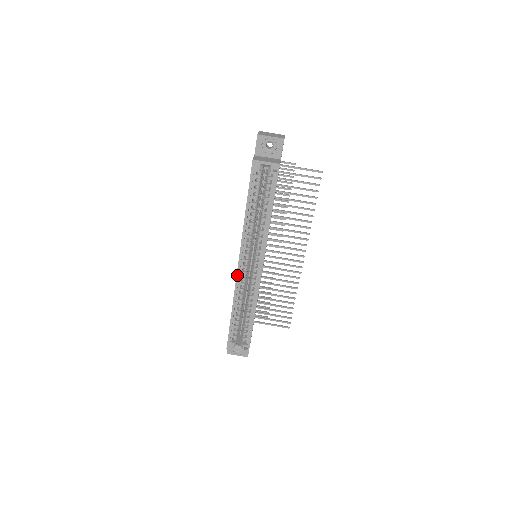
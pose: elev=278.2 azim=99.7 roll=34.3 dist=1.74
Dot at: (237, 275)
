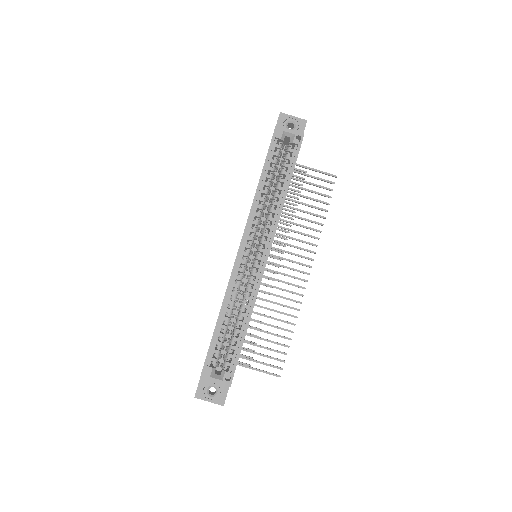
Dot at: (235, 262)
